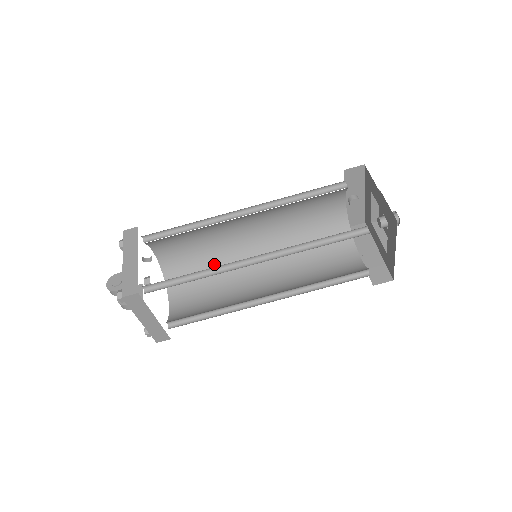
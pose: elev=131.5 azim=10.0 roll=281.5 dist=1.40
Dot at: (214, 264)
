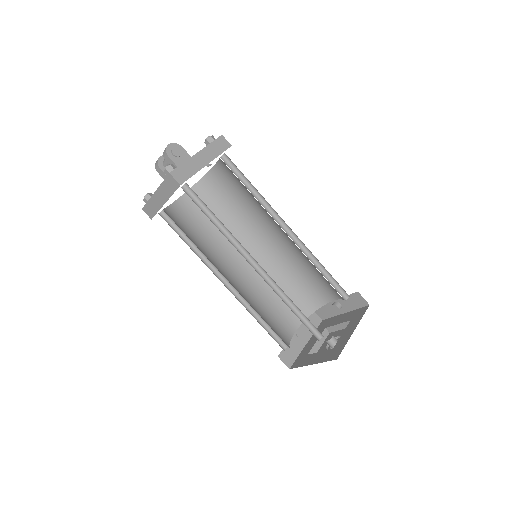
Dot at: (230, 219)
